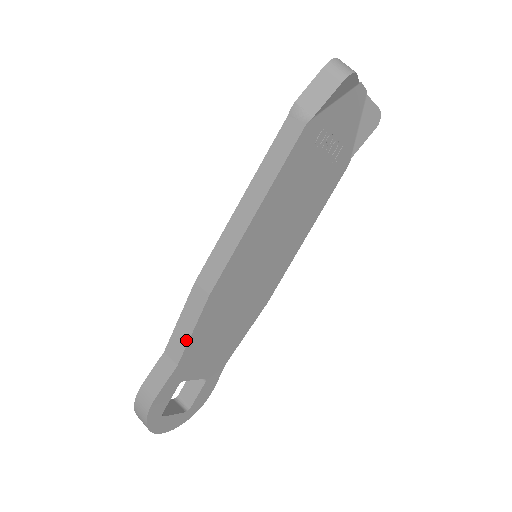
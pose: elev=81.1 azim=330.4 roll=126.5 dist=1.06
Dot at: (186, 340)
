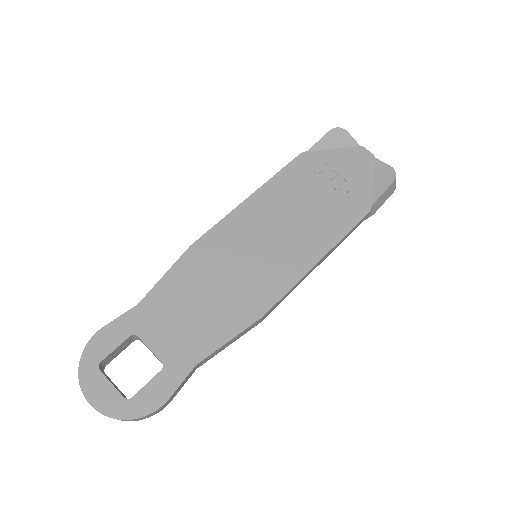
Dot at: (157, 284)
